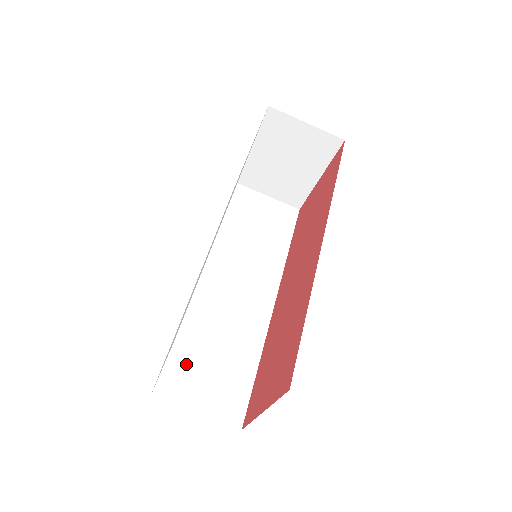
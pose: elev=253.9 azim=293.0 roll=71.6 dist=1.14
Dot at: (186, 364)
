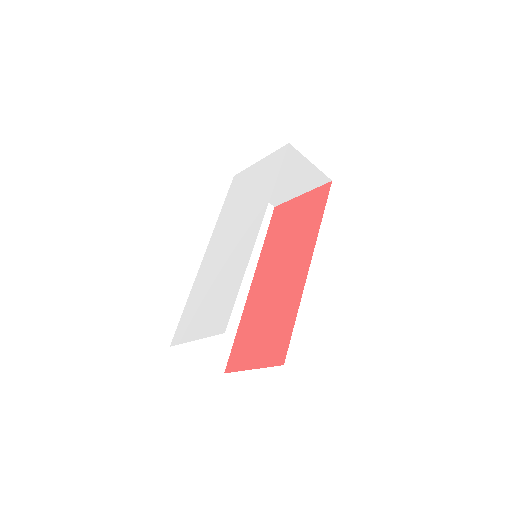
Dot at: occluded
